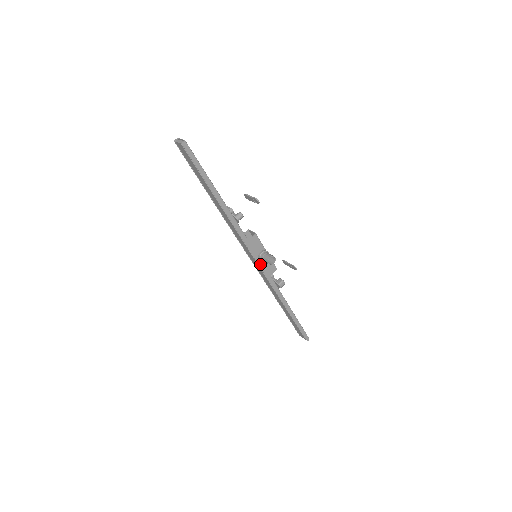
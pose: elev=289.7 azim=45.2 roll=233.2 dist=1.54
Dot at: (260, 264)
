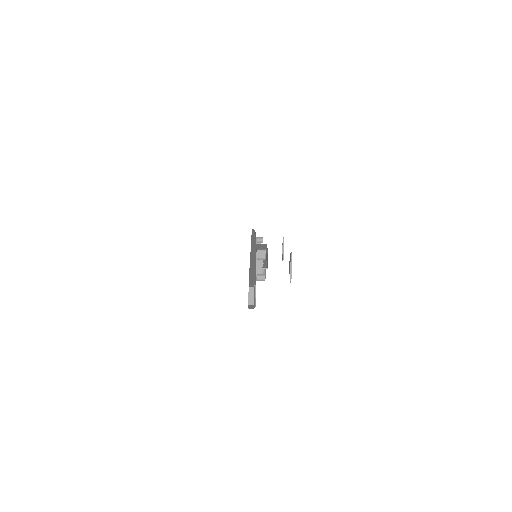
Dot at: occluded
